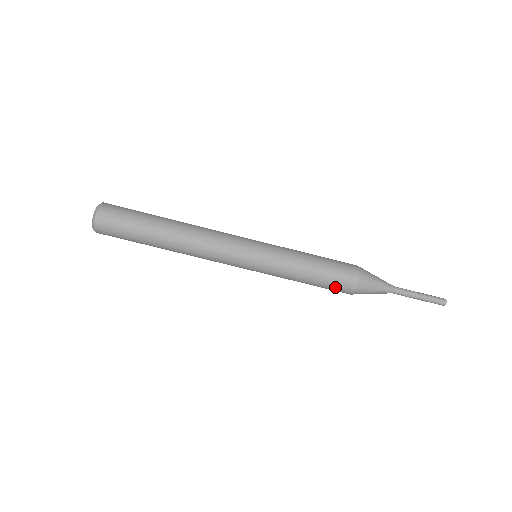
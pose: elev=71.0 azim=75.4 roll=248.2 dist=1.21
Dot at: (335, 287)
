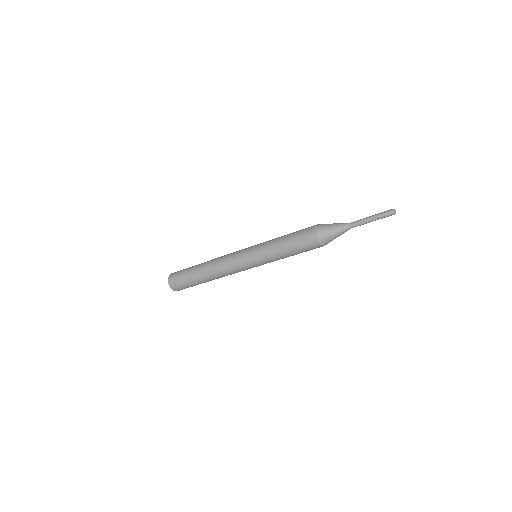
Dot at: occluded
